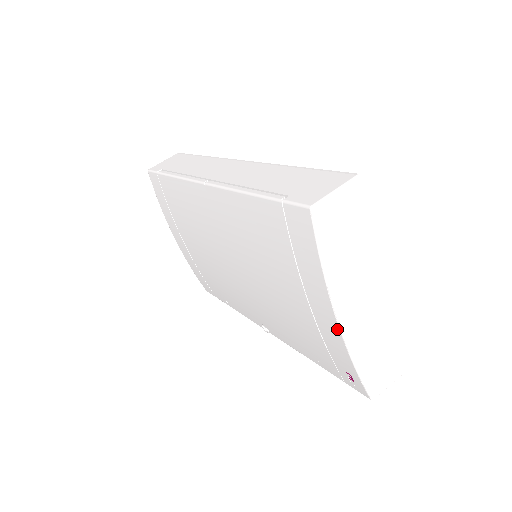
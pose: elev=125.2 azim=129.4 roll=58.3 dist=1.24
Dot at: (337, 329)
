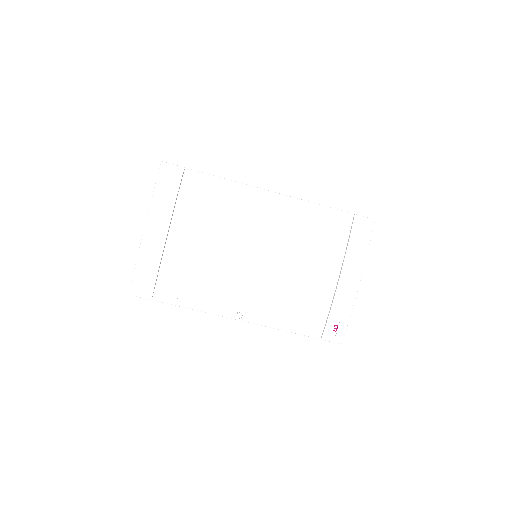
Dot at: (356, 288)
